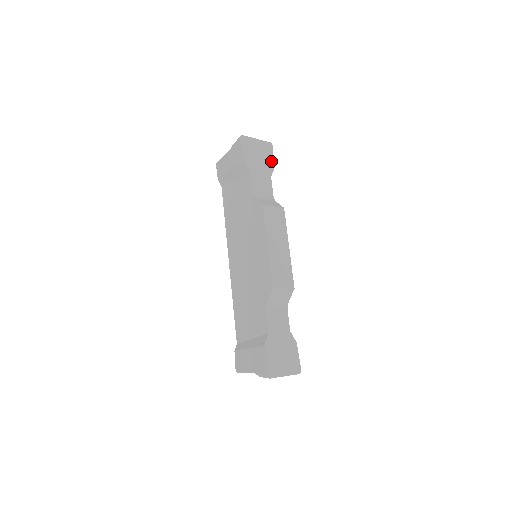
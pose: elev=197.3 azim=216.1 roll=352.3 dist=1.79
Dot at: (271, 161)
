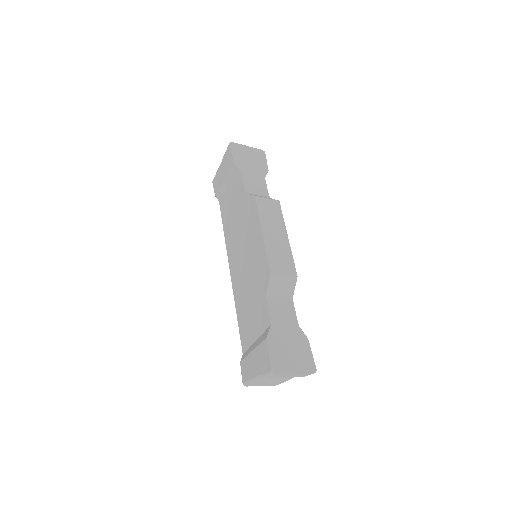
Dot at: (264, 165)
